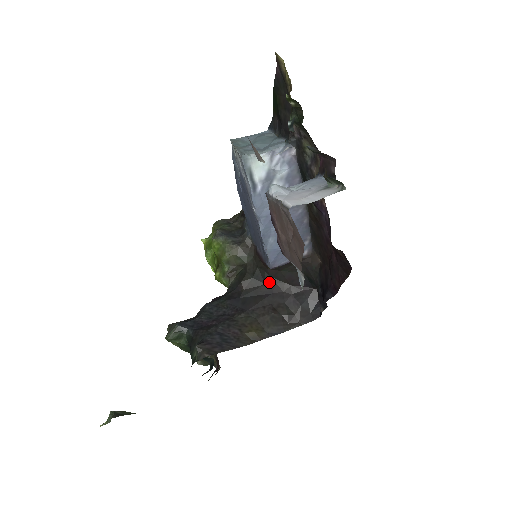
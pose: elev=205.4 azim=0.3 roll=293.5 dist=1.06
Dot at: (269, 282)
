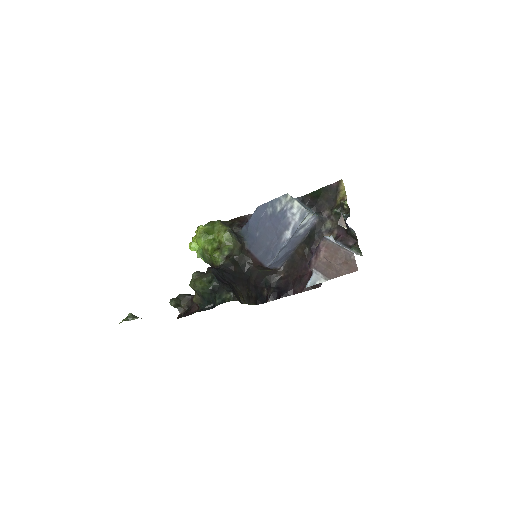
Dot at: (247, 273)
